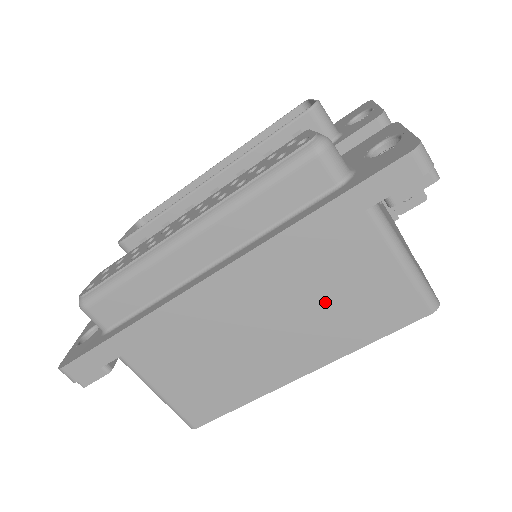
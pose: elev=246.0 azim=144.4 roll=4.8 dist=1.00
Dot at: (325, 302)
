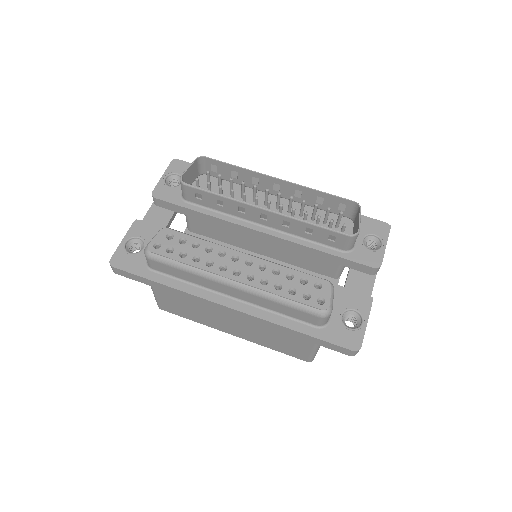
Dot at: (269, 334)
